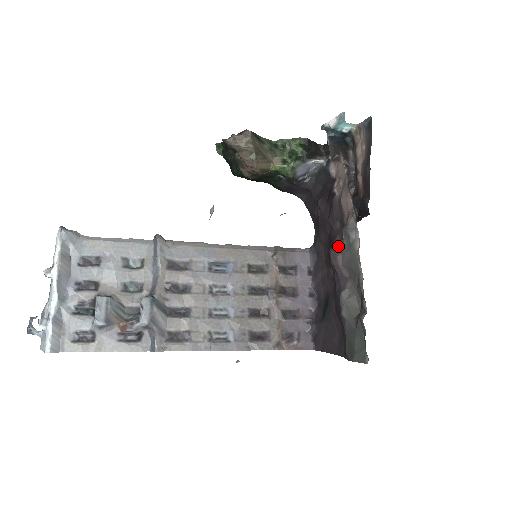
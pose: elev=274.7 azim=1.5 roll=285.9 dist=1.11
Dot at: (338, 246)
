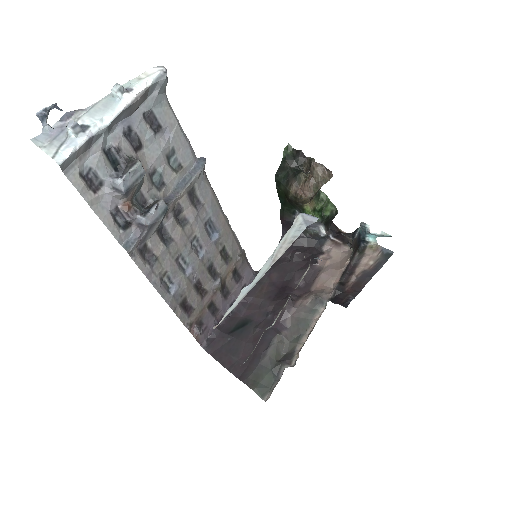
Dot at: (296, 300)
